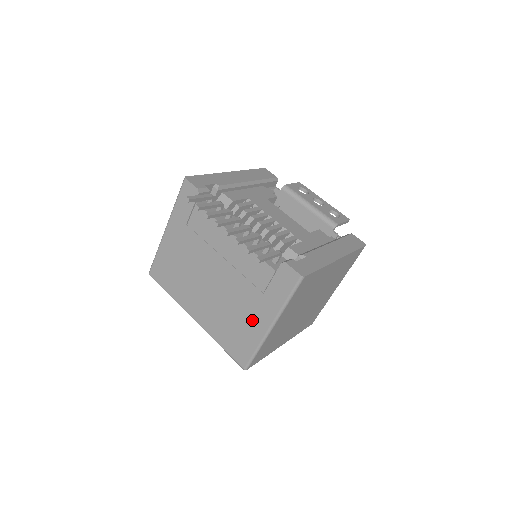
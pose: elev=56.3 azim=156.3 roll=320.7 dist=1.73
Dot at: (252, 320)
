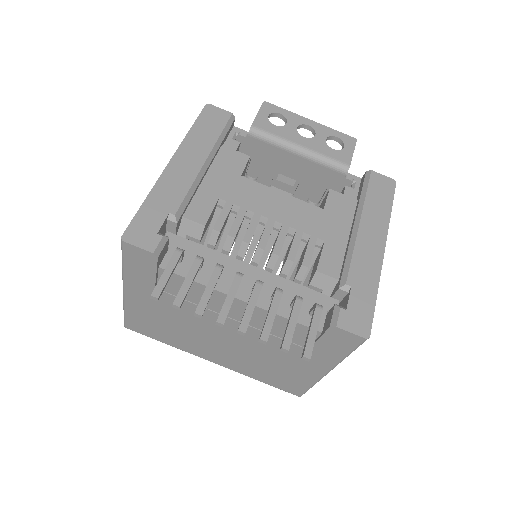
Dot at: (298, 367)
